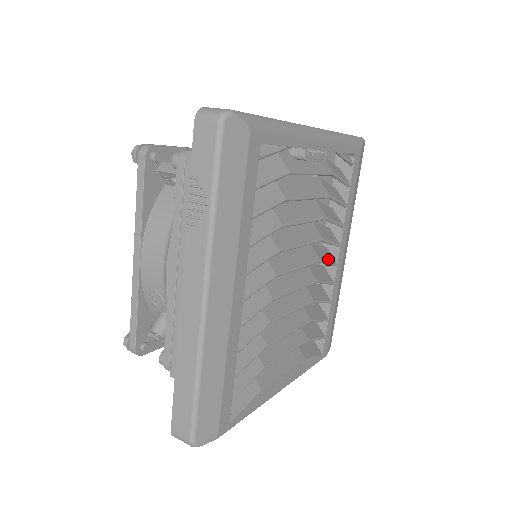
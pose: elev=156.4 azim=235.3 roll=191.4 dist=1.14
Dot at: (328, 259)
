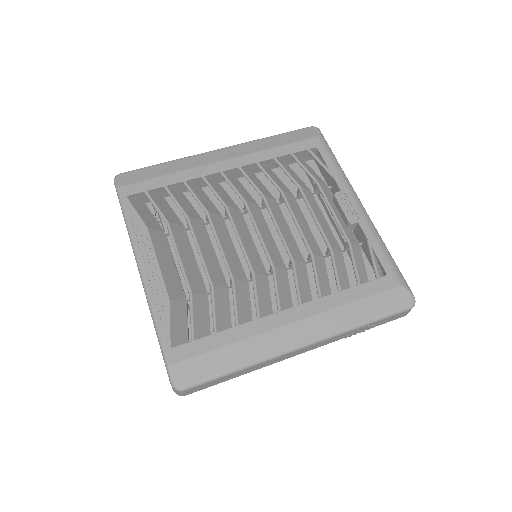
Dot at: (281, 291)
